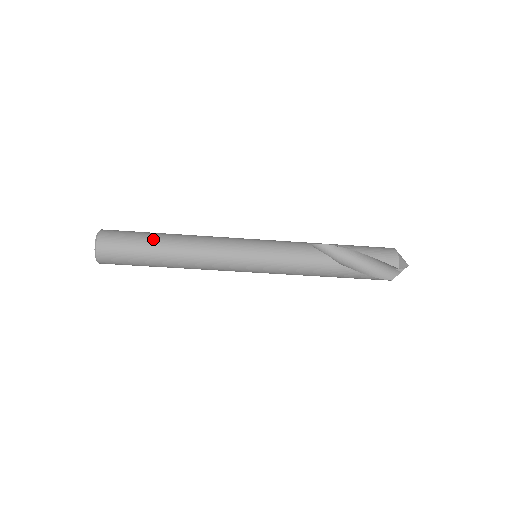
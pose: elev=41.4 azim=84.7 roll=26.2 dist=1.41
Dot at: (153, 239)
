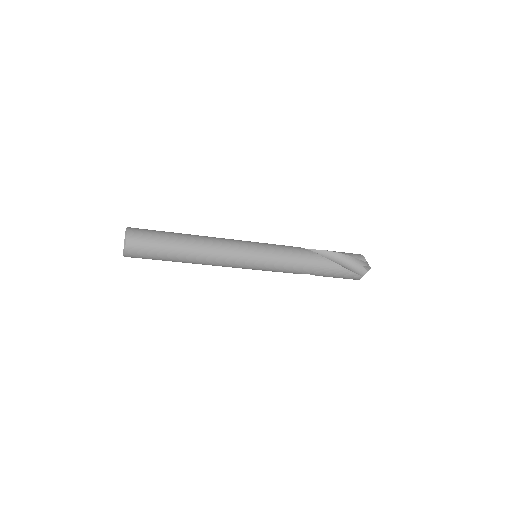
Dot at: (175, 233)
